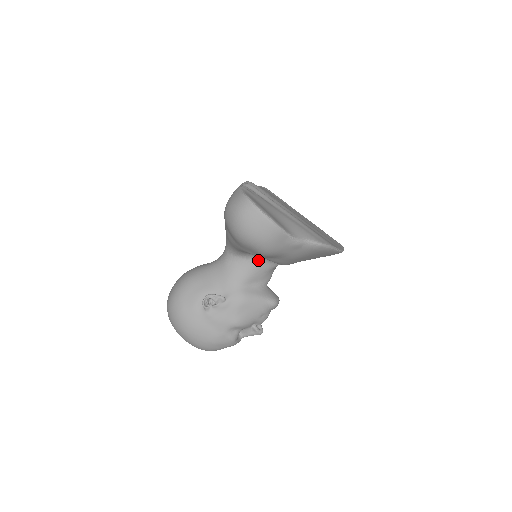
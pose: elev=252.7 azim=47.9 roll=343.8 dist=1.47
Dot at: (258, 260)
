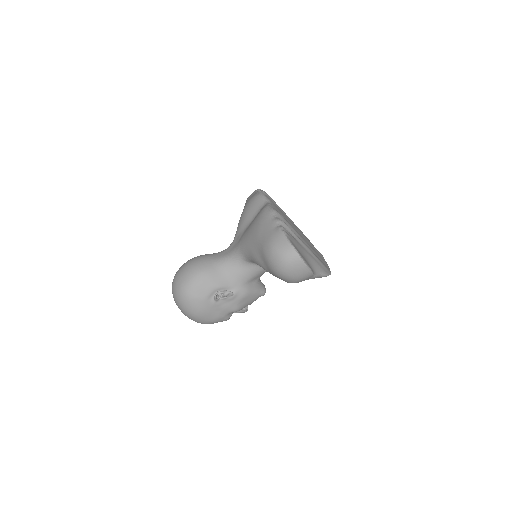
Dot at: occluded
